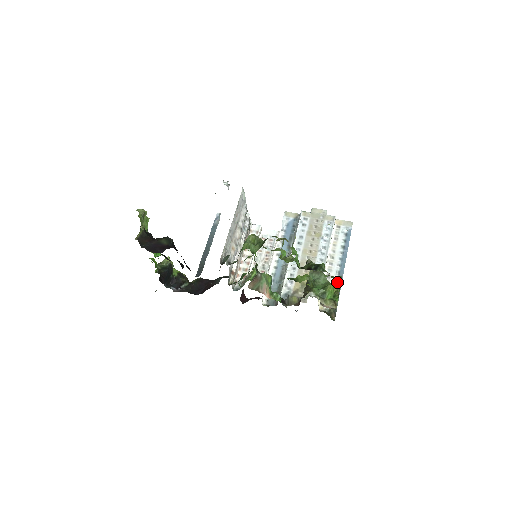
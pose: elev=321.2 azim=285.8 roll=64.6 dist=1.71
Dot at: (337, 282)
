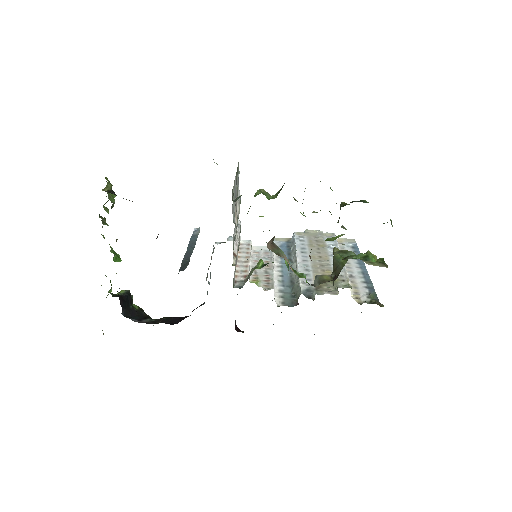
Dot at: (365, 279)
